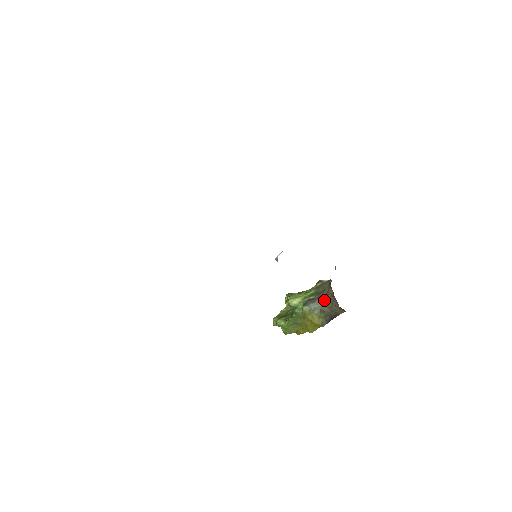
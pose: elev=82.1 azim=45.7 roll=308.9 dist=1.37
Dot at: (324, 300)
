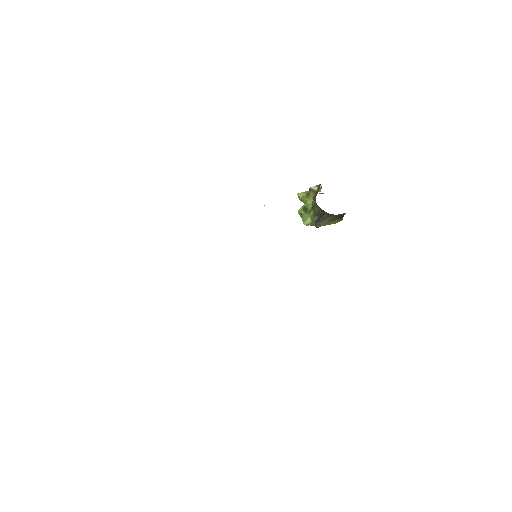
Dot at: (325, 216)
